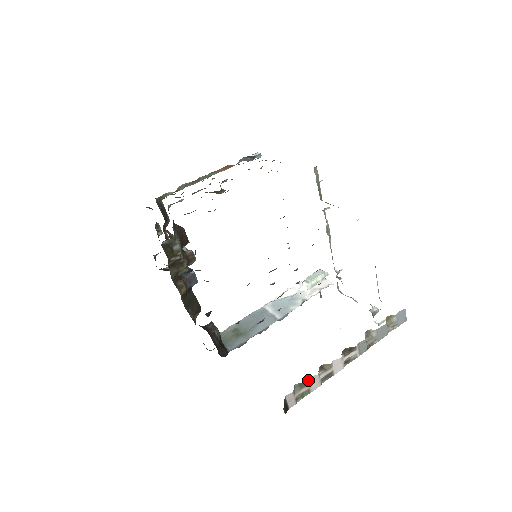
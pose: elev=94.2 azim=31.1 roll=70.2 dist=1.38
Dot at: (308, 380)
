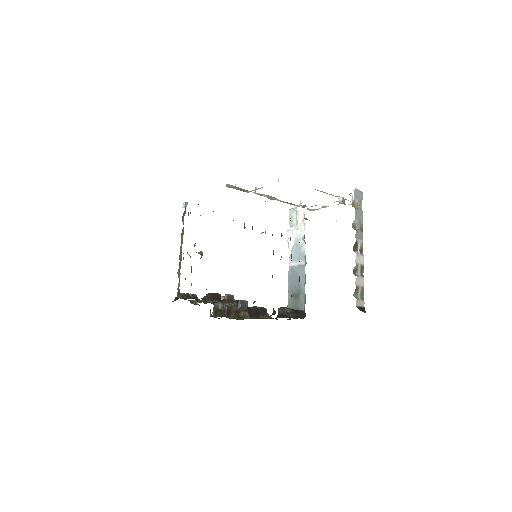
Dot at: (356, 285)
